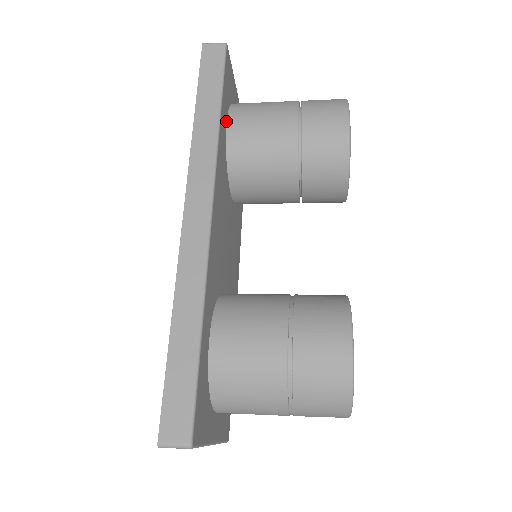
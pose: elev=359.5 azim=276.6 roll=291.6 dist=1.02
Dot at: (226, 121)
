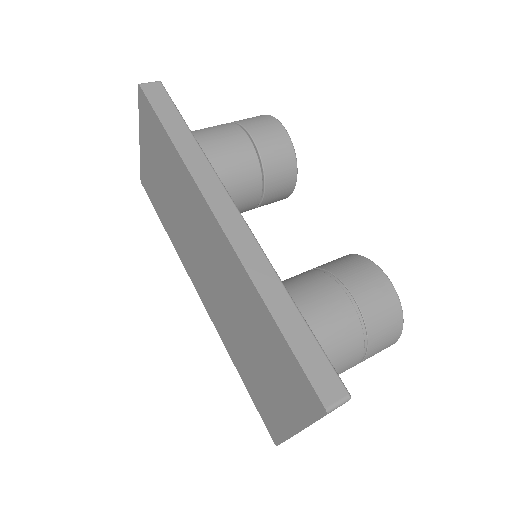
Dot at: occluded
